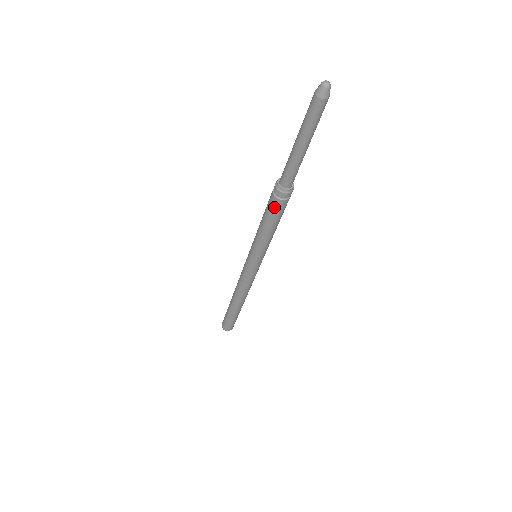
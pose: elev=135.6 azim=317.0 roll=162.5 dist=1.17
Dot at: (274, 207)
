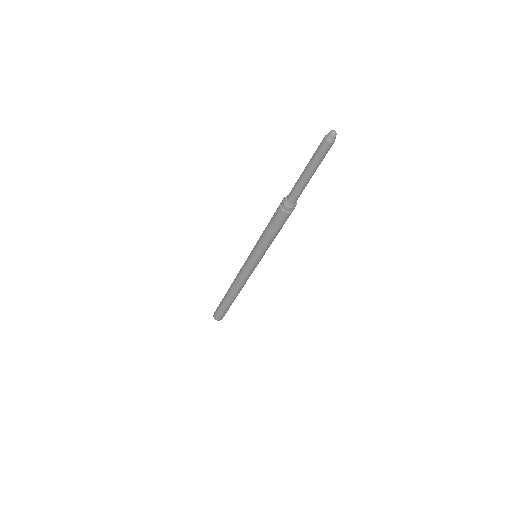
Dot at: (278, 216)
